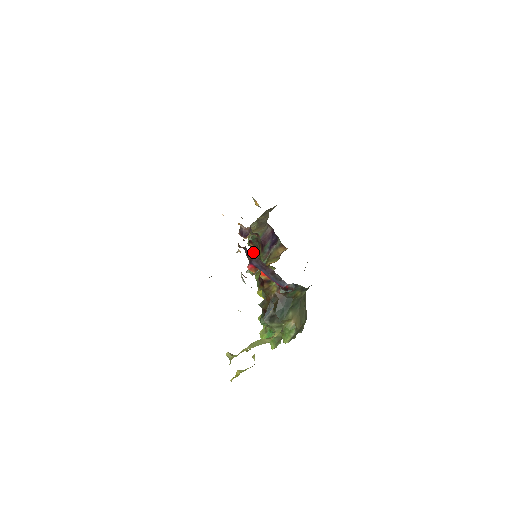
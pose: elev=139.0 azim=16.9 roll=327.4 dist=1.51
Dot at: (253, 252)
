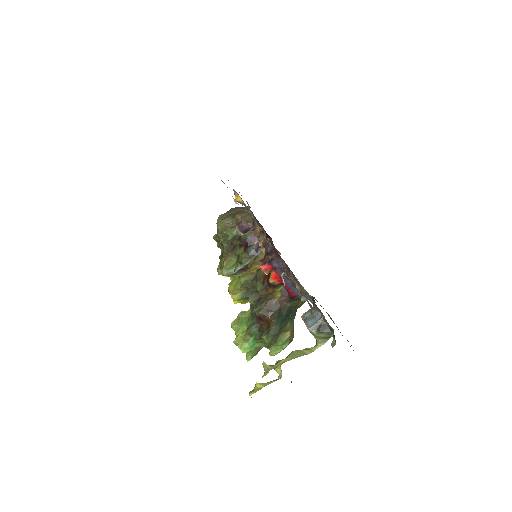
Dot at: (226, 250)
